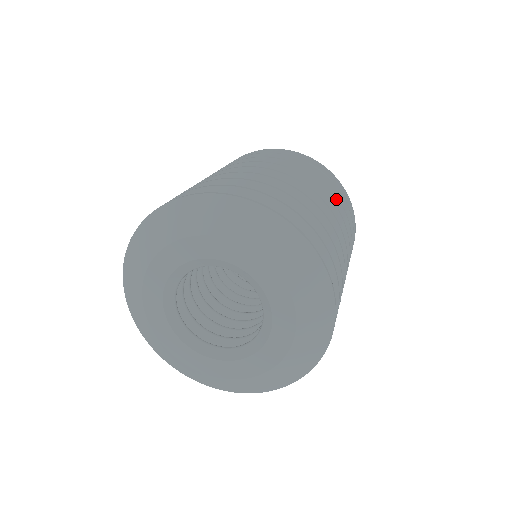
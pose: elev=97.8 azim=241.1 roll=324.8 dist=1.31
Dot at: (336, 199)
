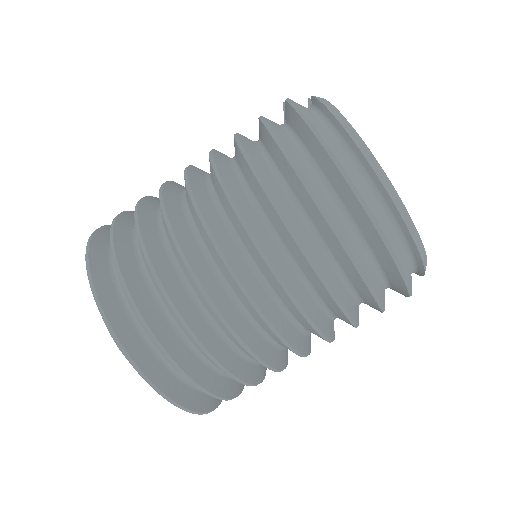
Dot at: (338, 307)
